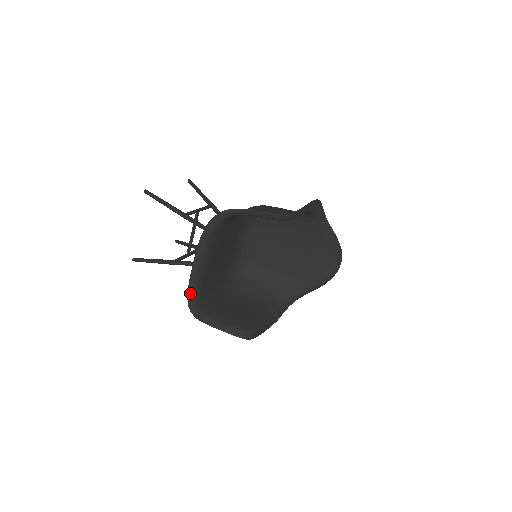
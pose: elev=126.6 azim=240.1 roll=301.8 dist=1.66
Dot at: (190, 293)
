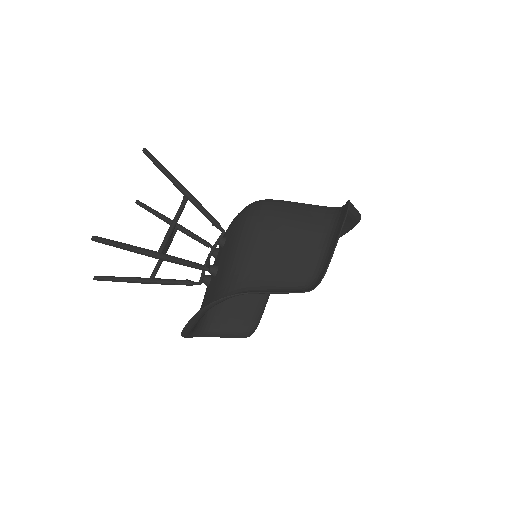
Dot at: (184, 334)
